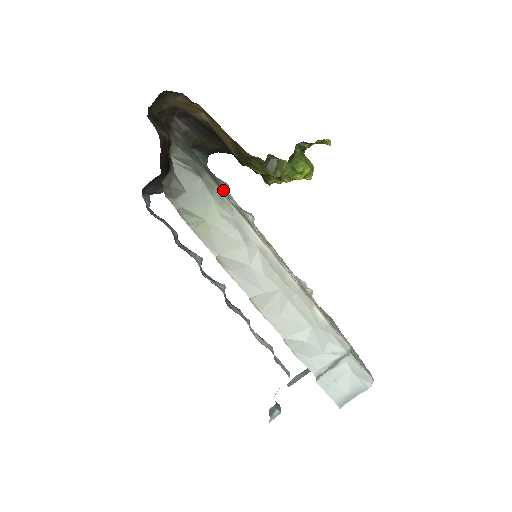
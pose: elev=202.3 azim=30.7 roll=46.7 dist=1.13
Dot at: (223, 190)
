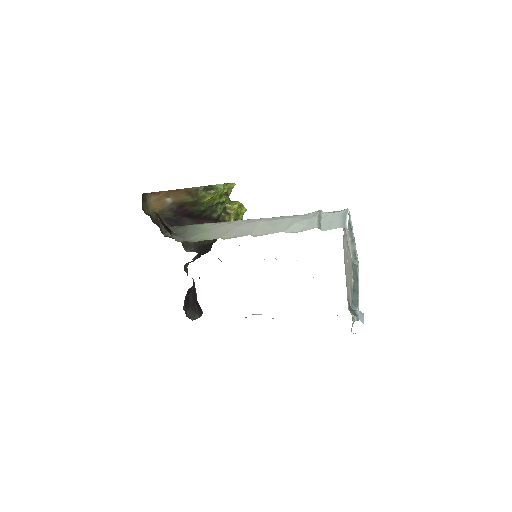
Dot at: occluded
